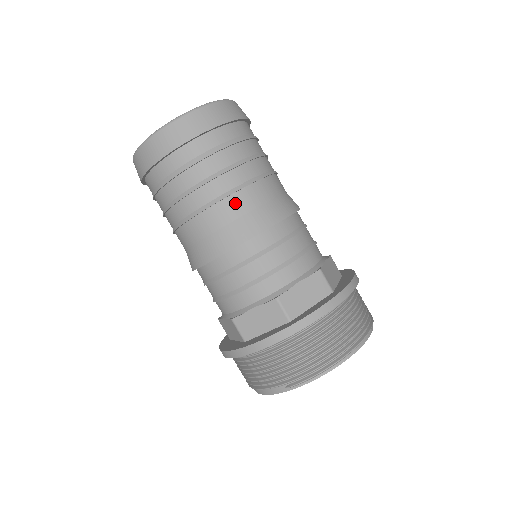
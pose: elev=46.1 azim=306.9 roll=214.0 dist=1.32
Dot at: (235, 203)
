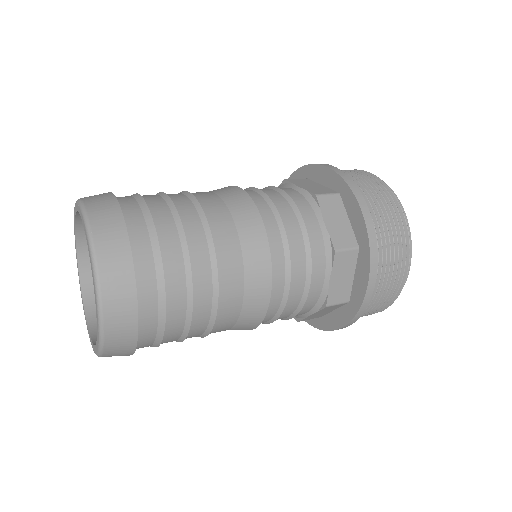
Dot at: (226, 310)
